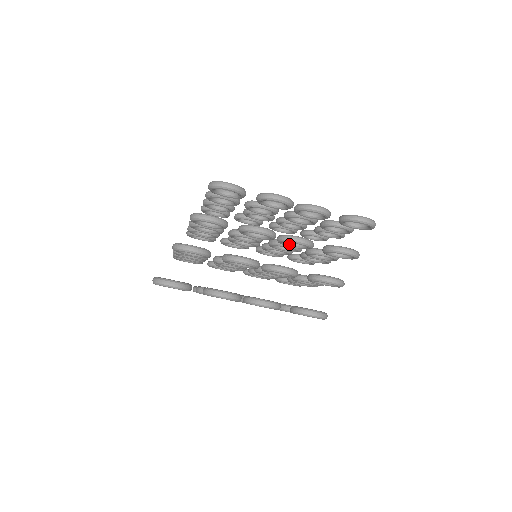
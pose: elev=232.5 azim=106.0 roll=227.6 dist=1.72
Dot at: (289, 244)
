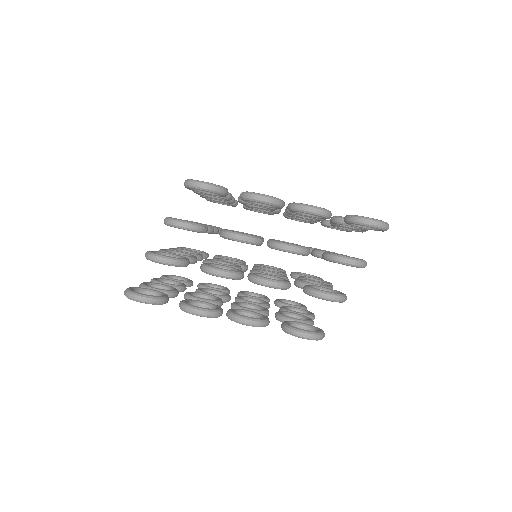
Dot at: occluded
